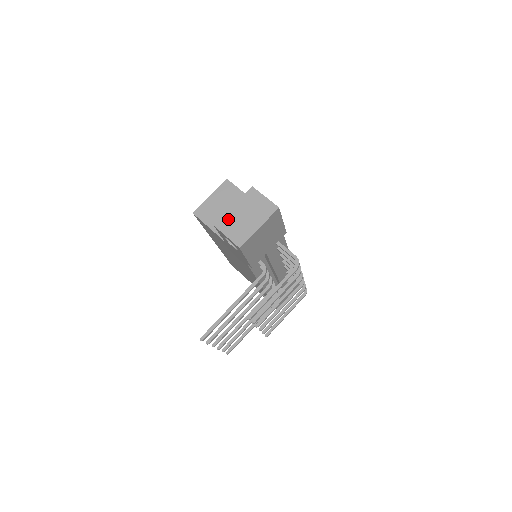
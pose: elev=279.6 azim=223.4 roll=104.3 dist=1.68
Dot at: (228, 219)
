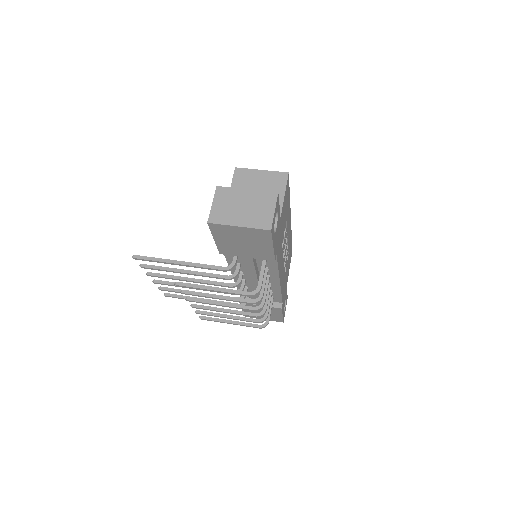
Dot at: (230, 194)
